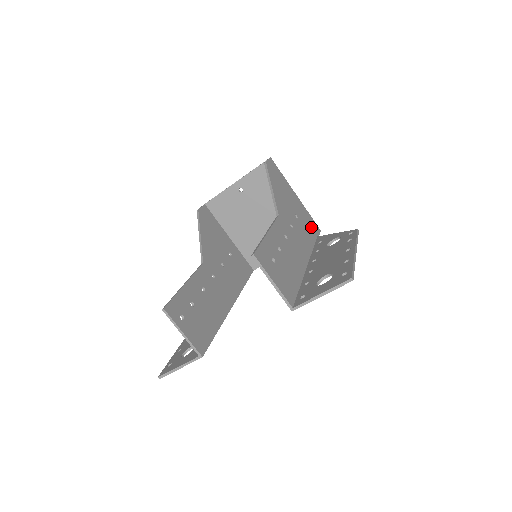
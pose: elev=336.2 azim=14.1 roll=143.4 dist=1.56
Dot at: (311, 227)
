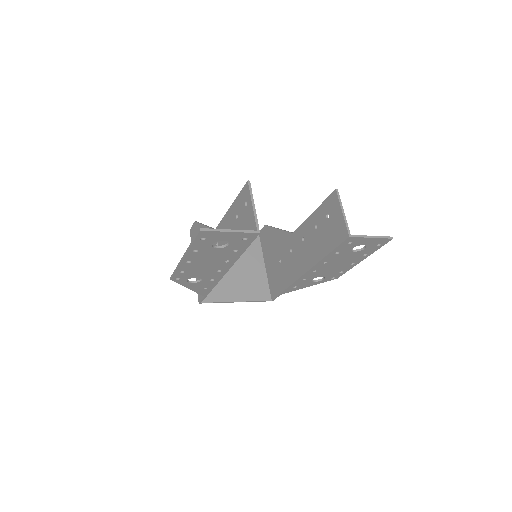
Dot at: occluded
